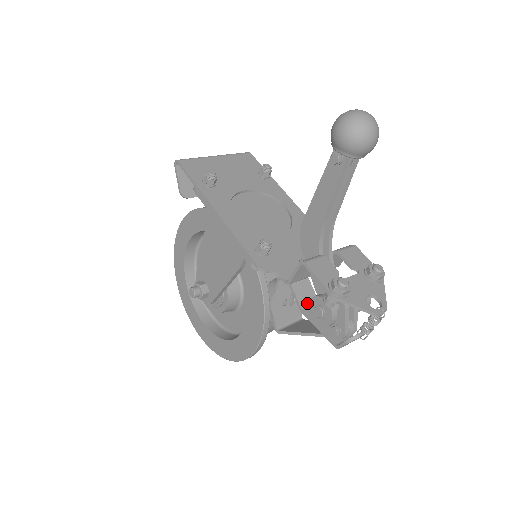
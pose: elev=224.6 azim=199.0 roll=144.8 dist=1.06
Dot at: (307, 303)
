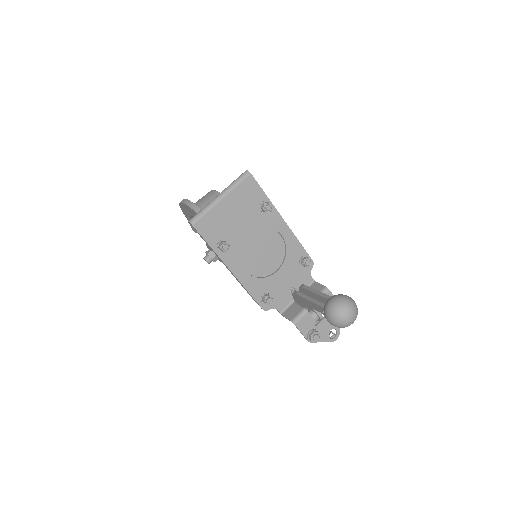
Dot at: occluded
